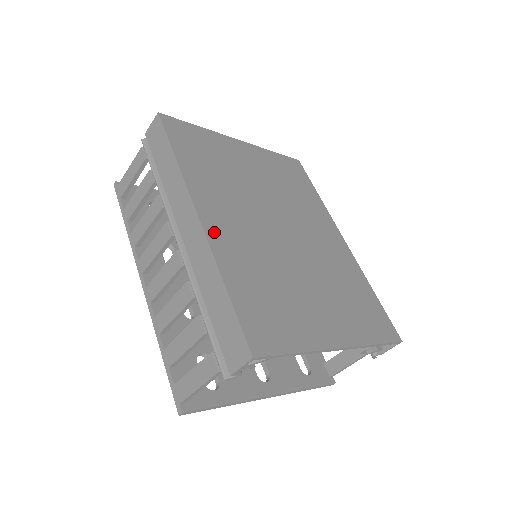
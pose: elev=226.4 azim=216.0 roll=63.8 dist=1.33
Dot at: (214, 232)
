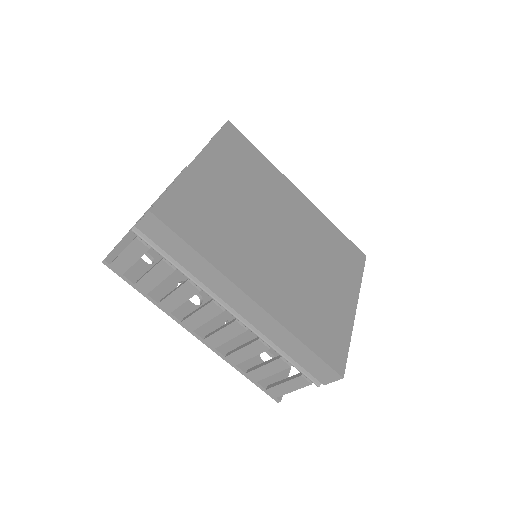
Dot at: (269, 304)
